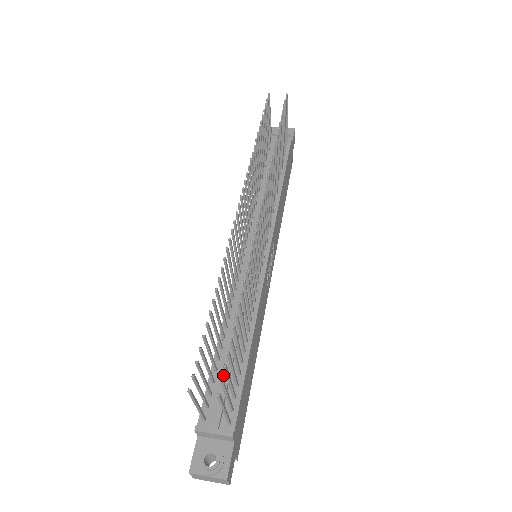
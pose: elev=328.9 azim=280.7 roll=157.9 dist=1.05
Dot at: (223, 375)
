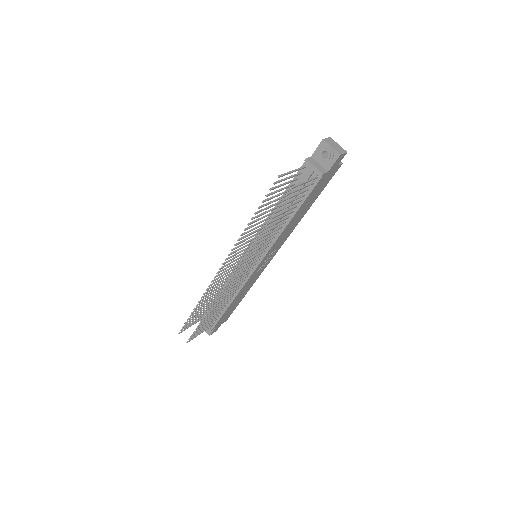
Dot at: occluded
